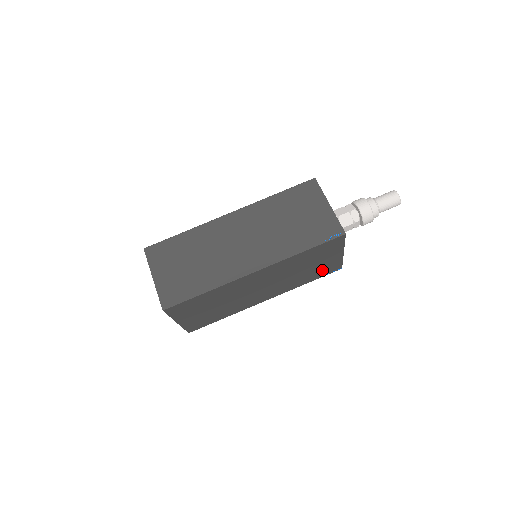
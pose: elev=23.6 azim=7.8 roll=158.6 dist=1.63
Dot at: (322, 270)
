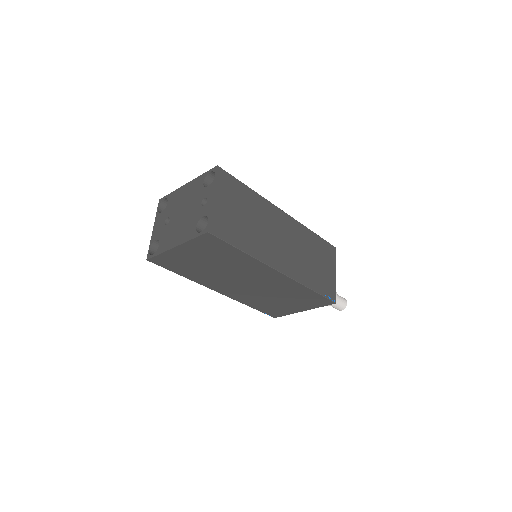
Dot at: (274, 308)
